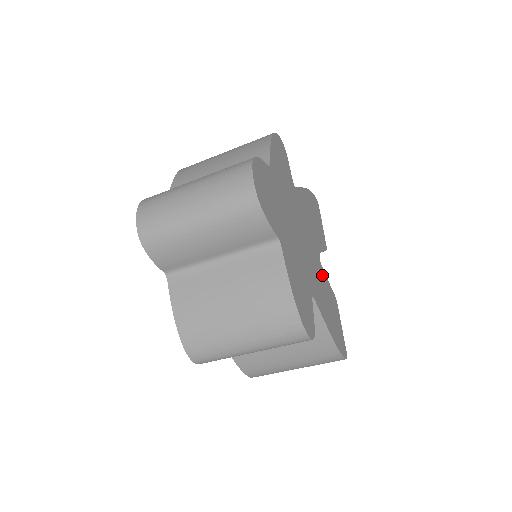
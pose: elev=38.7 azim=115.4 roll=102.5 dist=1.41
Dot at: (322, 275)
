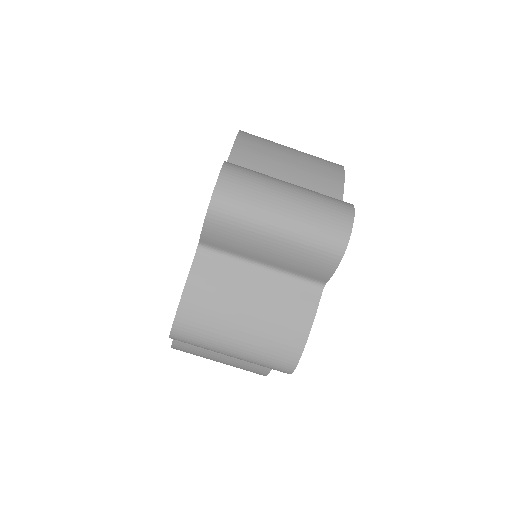
Dot at: occluded
